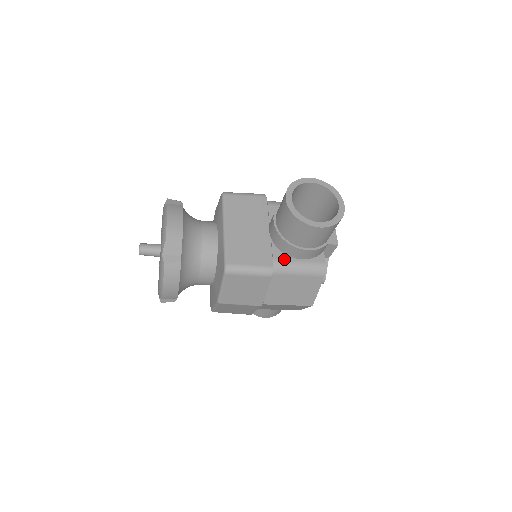
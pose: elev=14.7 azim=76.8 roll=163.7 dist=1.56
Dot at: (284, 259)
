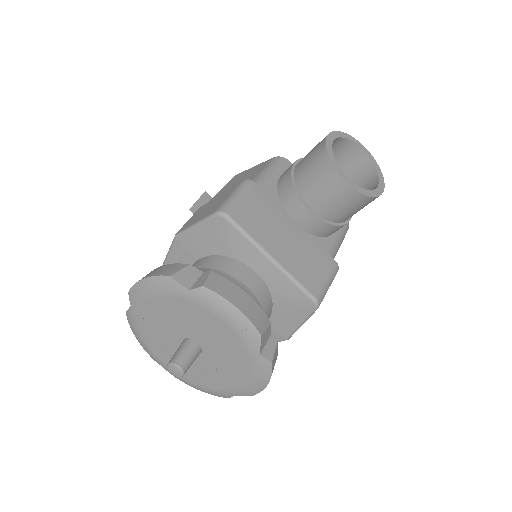
Dot at: (330, 244)
